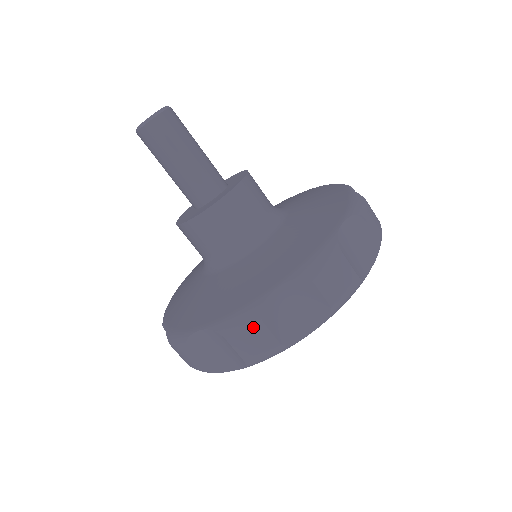
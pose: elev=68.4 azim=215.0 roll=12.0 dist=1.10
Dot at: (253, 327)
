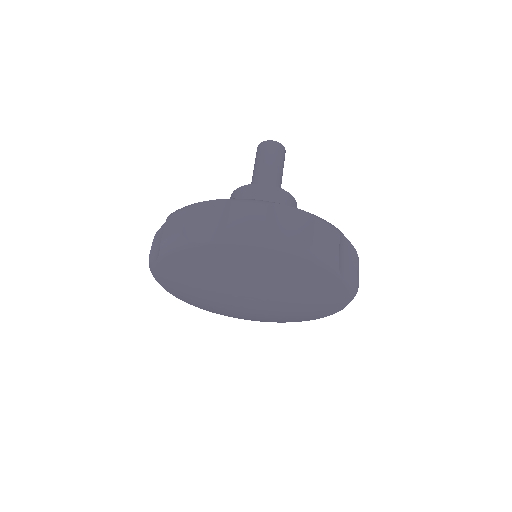
Dot at: (181, 213)
